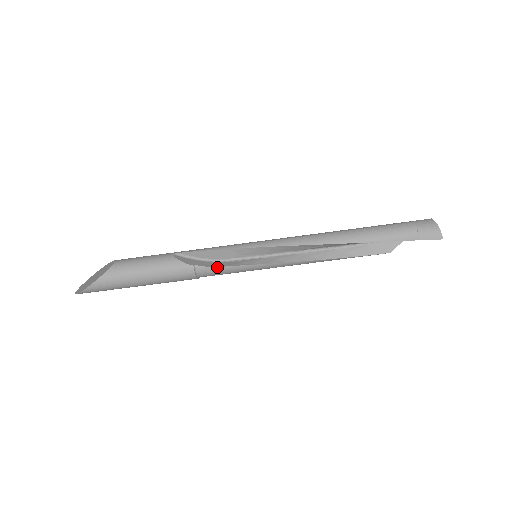
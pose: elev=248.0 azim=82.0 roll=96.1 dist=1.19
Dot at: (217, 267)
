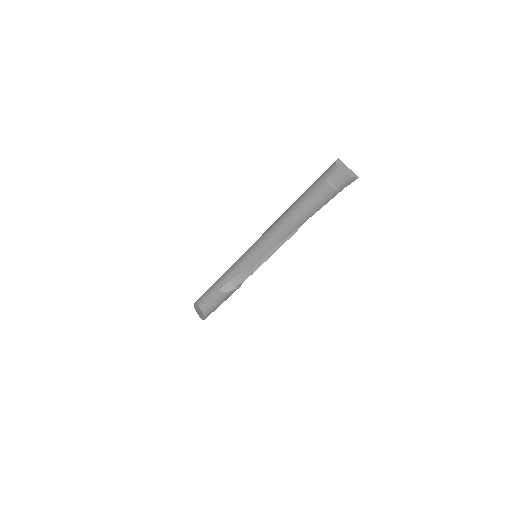
Dot at: occluded
